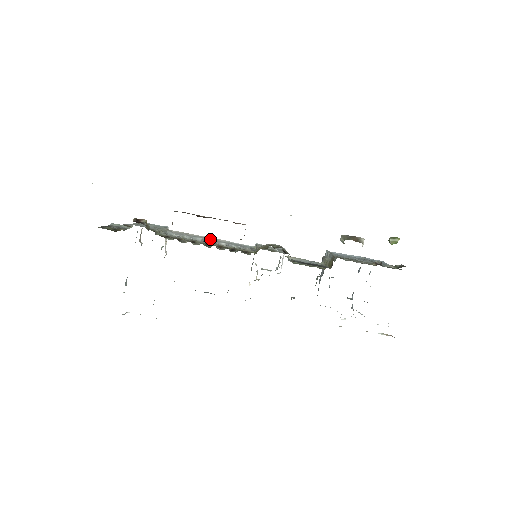
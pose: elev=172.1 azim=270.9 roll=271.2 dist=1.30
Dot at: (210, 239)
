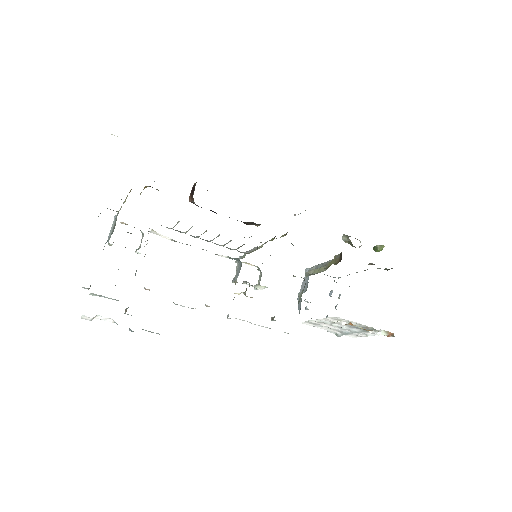
Dot at: occluded
